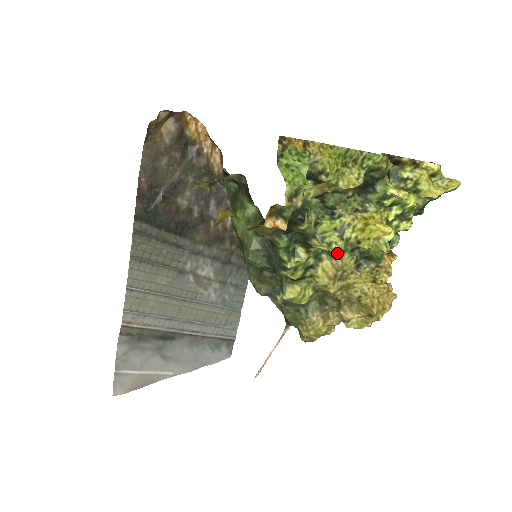
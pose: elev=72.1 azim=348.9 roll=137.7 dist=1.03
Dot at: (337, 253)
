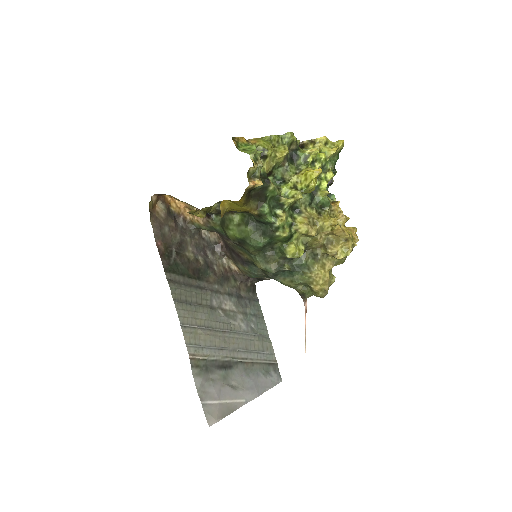
Dot at: (300, 197)
